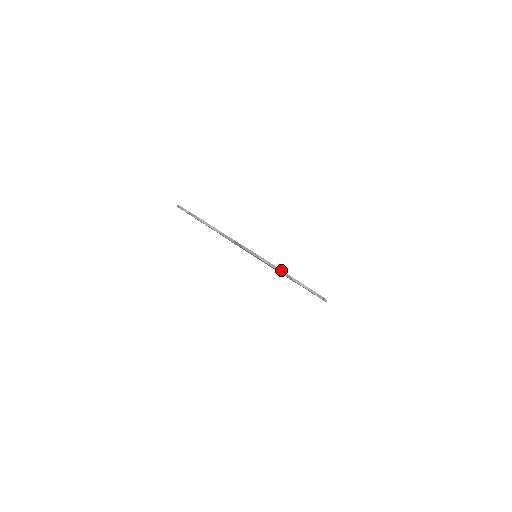
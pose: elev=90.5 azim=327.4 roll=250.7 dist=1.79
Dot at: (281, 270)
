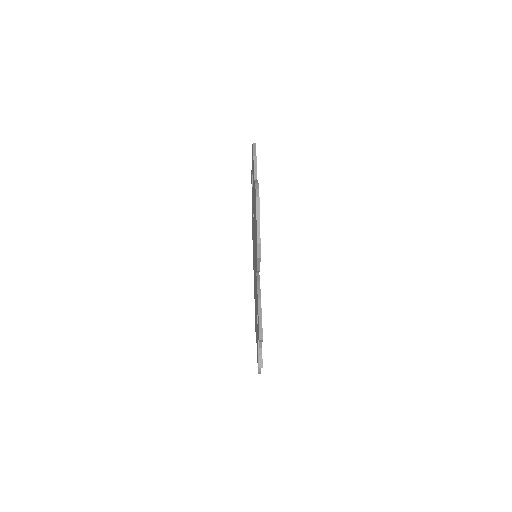
Dot at: occluded
